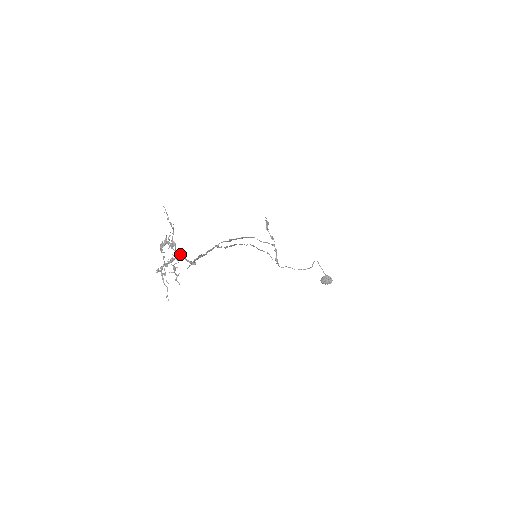
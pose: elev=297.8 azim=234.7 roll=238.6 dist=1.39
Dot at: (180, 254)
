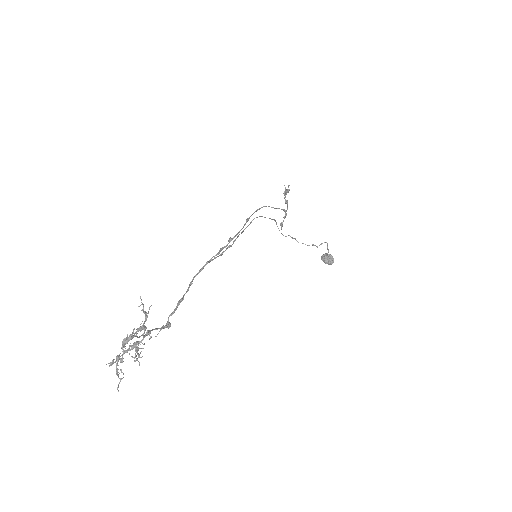
Dot at: (150, 333)
